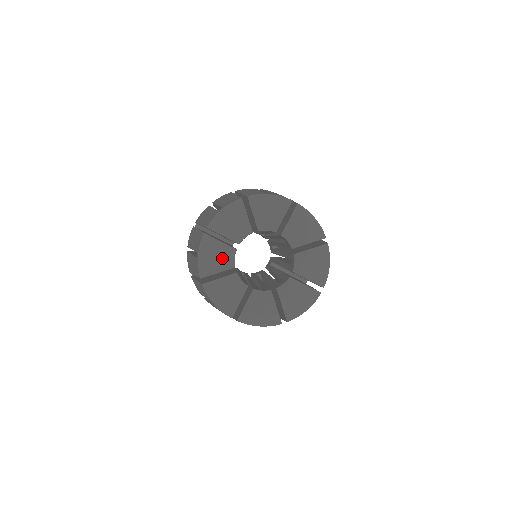
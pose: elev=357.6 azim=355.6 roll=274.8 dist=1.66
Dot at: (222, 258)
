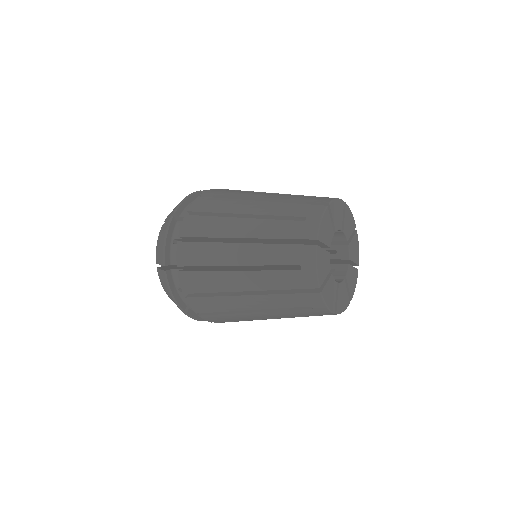
Dot at: (326, 264)
